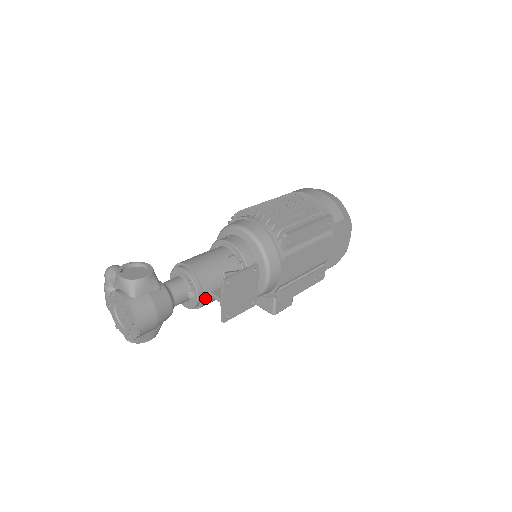
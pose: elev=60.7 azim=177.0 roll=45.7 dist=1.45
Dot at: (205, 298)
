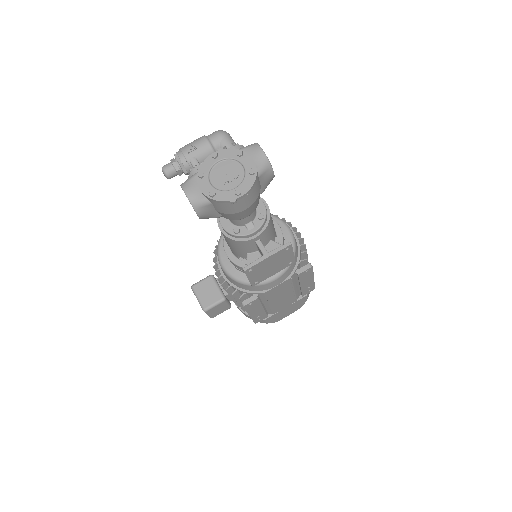
Dot at: (254, 239)
